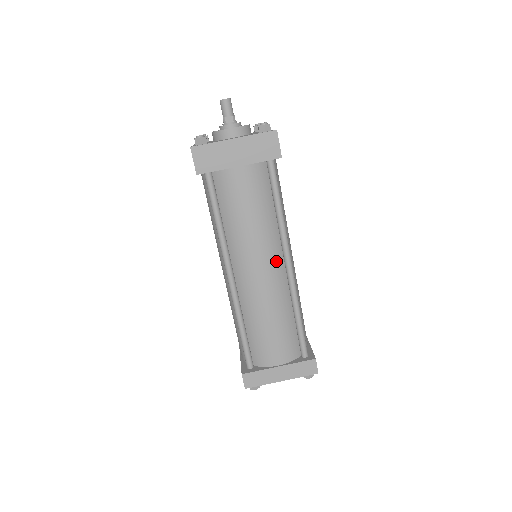
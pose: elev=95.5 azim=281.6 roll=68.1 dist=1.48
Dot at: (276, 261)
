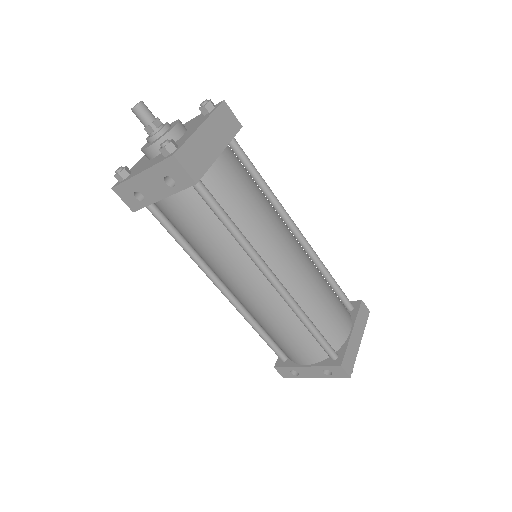
Dot at: (291, 235)
